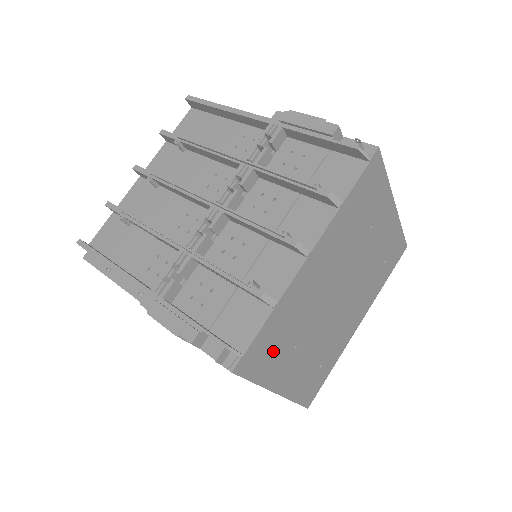
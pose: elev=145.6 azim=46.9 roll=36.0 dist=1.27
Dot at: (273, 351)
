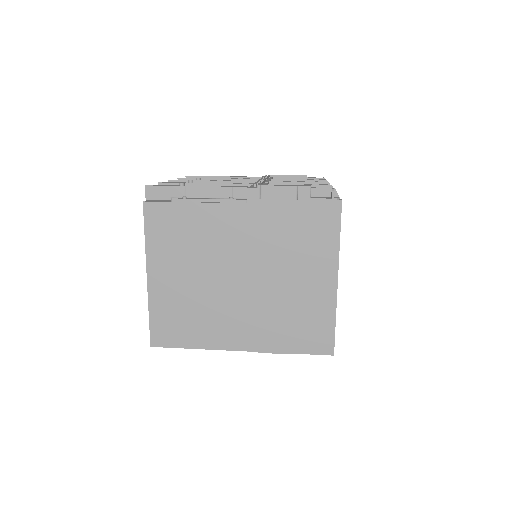
Dot at: occluded
